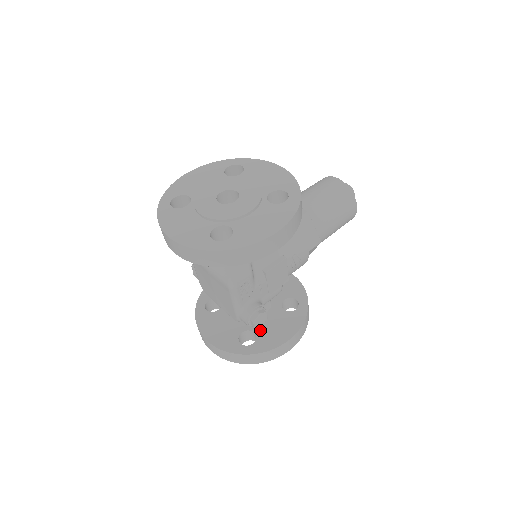
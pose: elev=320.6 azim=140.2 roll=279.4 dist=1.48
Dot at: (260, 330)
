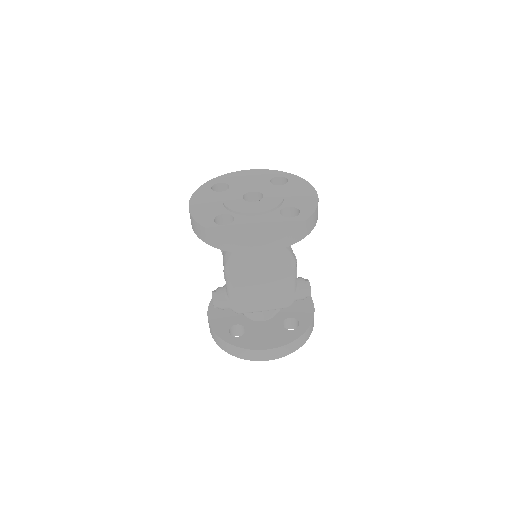
Dot at: (290, 313)
